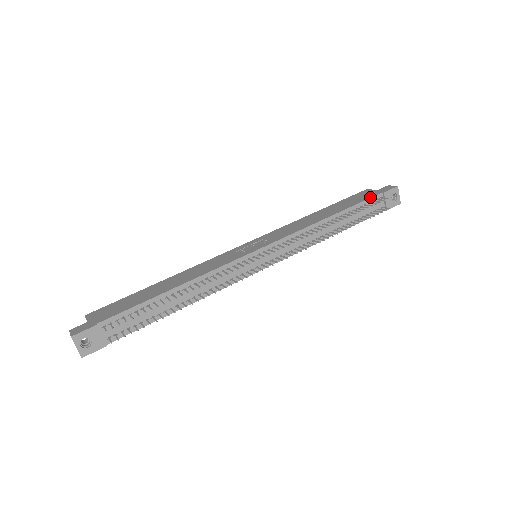
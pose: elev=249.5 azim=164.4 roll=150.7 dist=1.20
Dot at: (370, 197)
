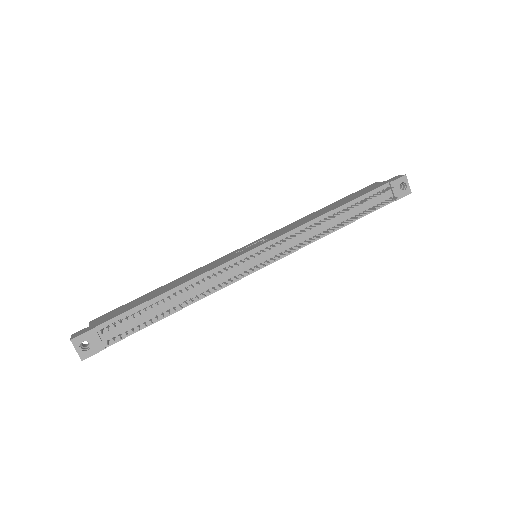
Dot at: (375, 188)
